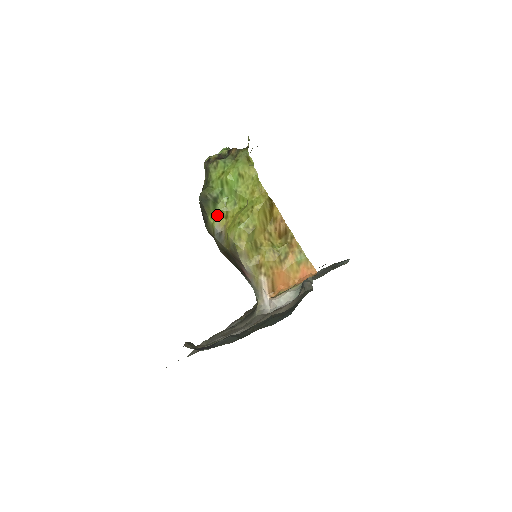
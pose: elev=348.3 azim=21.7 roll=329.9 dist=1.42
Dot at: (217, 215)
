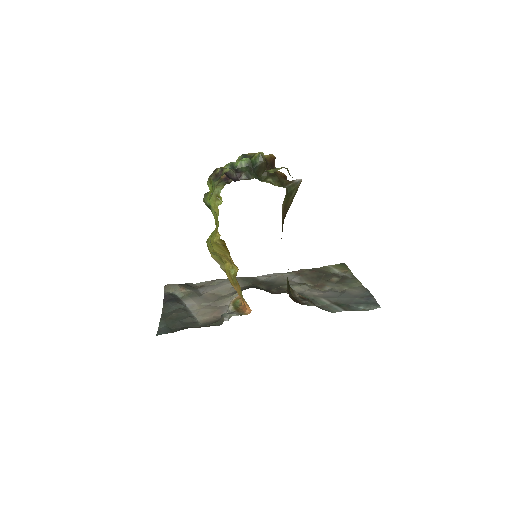
Dot at: occluded
